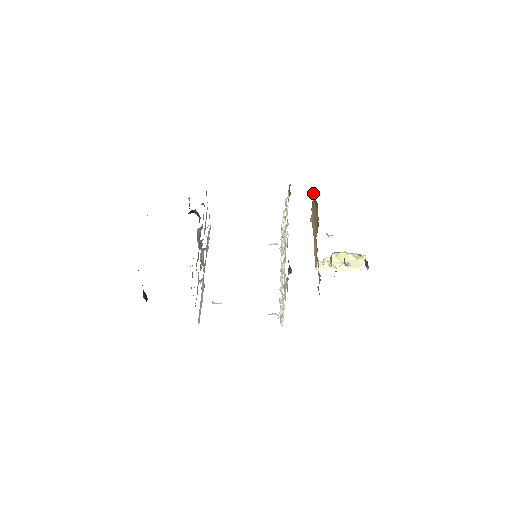
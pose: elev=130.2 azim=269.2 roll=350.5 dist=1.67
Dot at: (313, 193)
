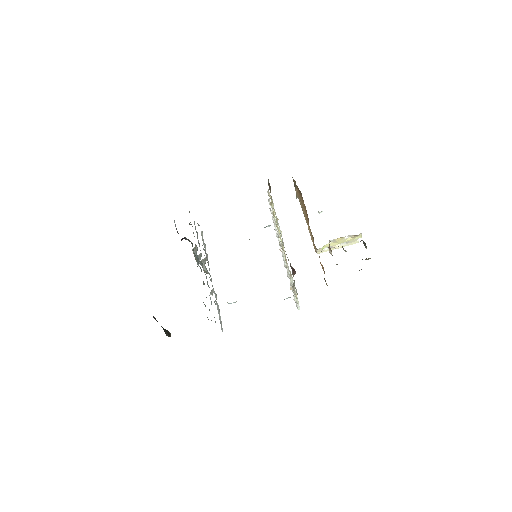
Dot at: (293, 179)
